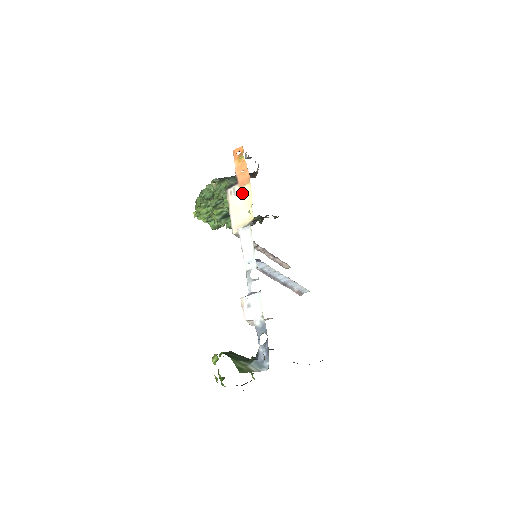
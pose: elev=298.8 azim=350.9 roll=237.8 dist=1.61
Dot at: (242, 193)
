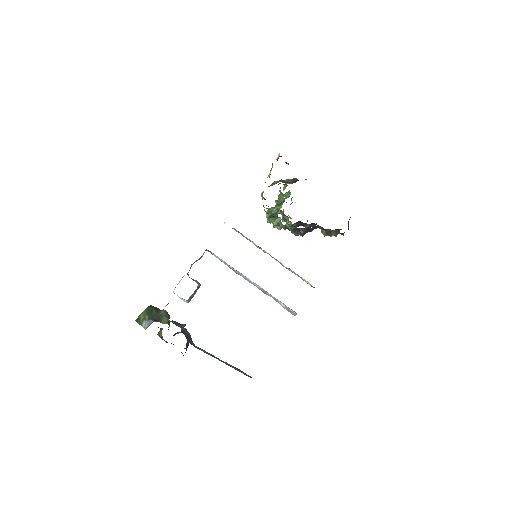
Dot at: occluded
